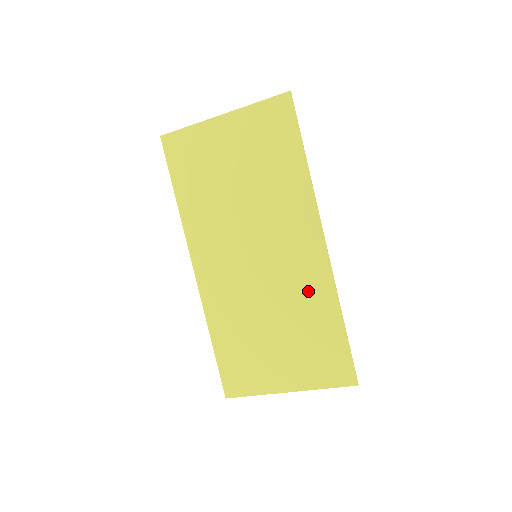
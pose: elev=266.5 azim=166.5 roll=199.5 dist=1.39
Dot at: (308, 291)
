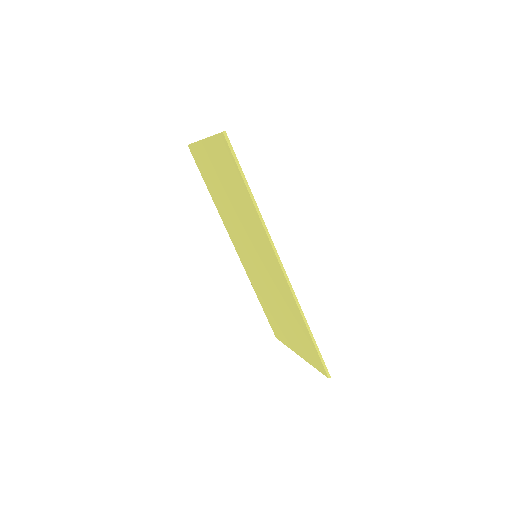
Dot at: (285, 297)
